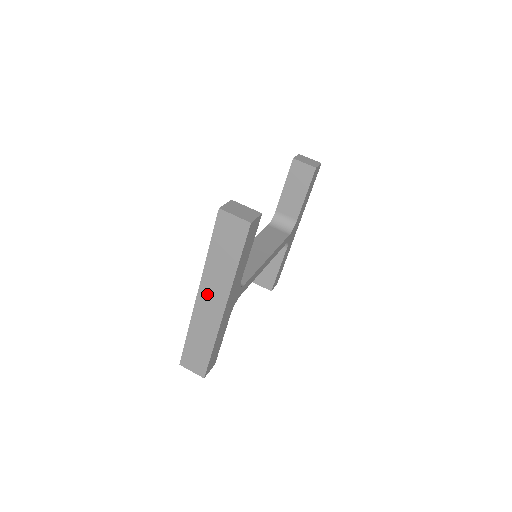
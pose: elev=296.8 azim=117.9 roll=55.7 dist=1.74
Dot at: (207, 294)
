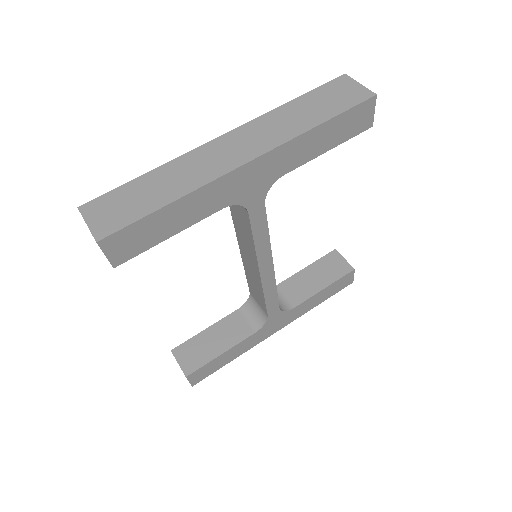
Dot at: (241, 138)
